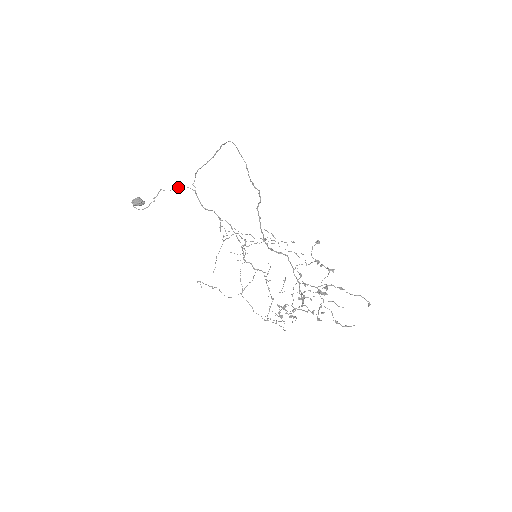
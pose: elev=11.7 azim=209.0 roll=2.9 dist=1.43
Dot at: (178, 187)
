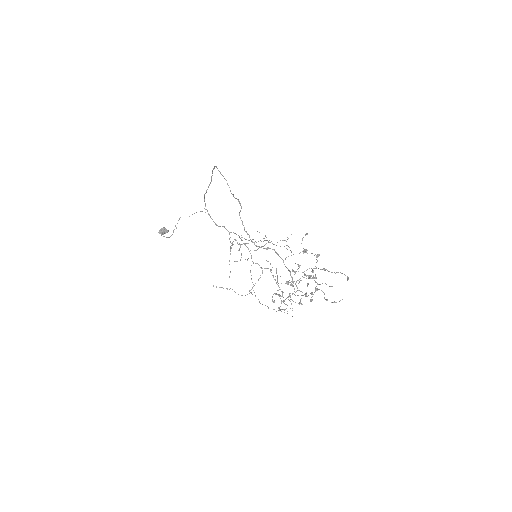
Dot at: (194, 213)
